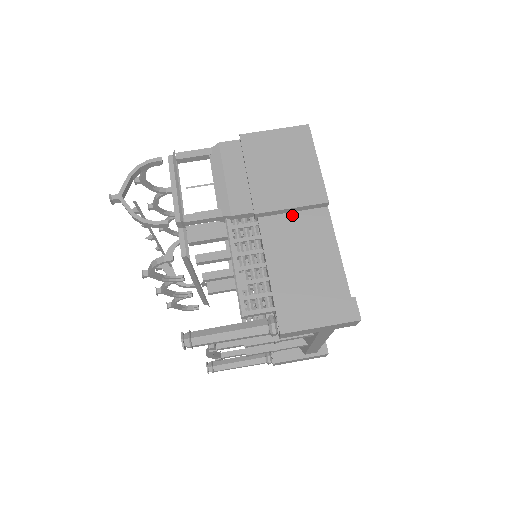
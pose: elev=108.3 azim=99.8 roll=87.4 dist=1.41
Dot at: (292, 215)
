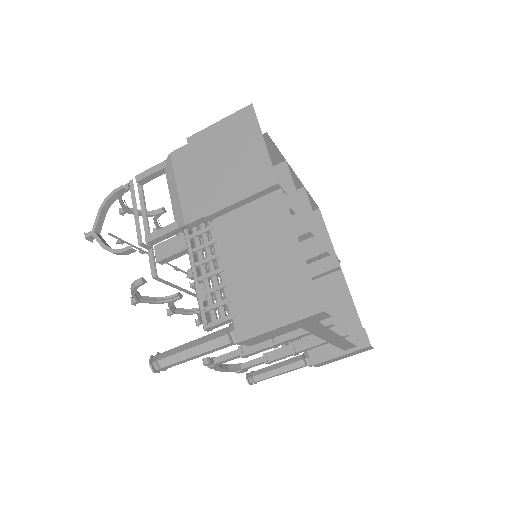
Dot at: (245, 208)
